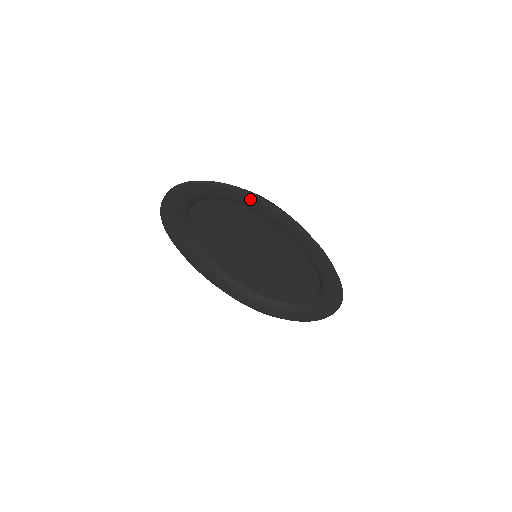
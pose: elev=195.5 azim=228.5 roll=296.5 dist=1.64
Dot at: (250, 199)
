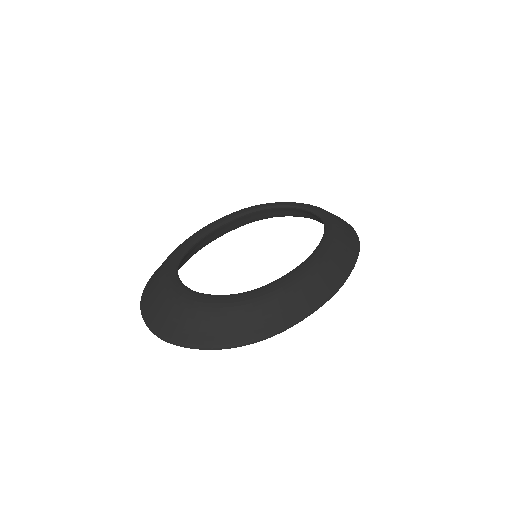
Dot at: occluded
